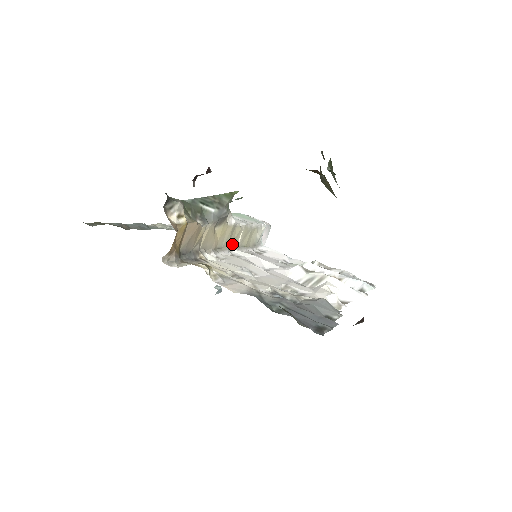
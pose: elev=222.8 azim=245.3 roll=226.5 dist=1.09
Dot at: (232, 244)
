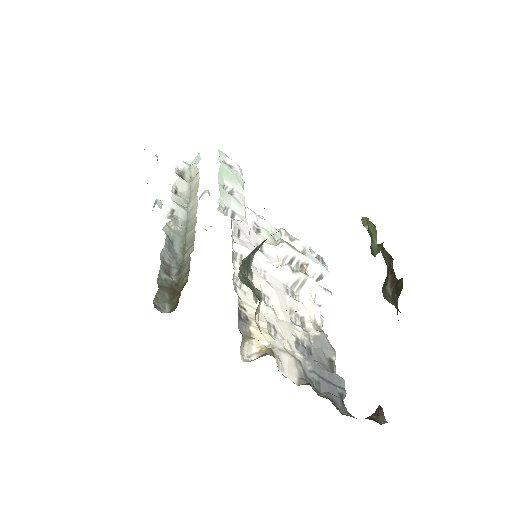
Dot at: occluded
